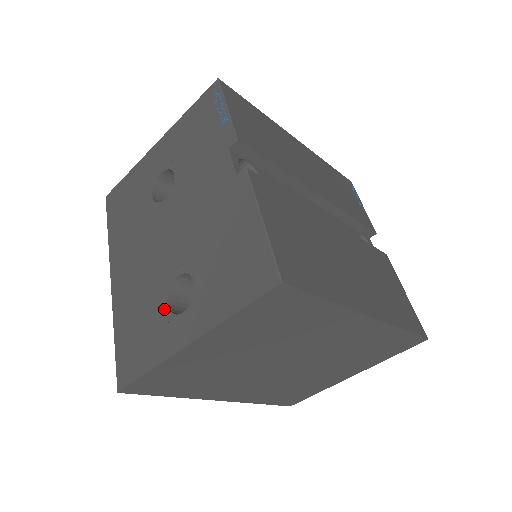
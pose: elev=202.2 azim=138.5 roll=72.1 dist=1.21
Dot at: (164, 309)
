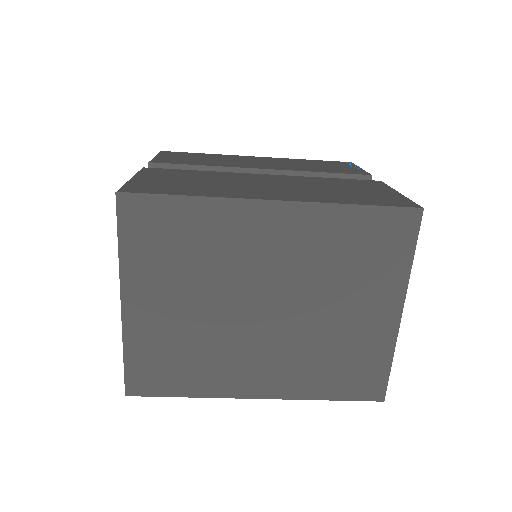
Dot at: occluded
